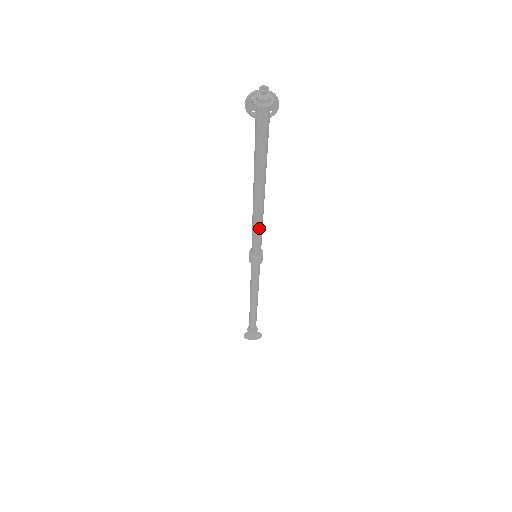
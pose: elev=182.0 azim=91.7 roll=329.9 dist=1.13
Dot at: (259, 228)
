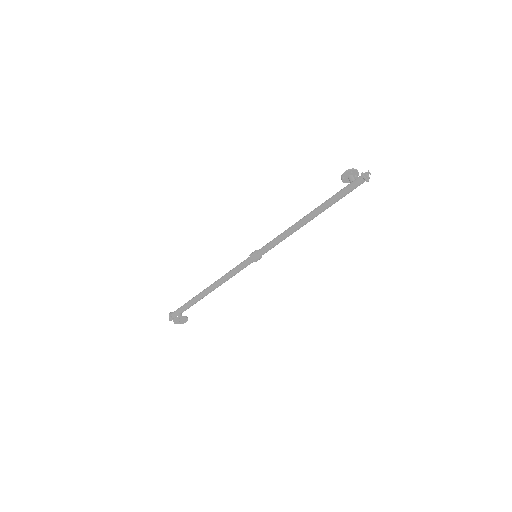
Dot at: (285, 238)
